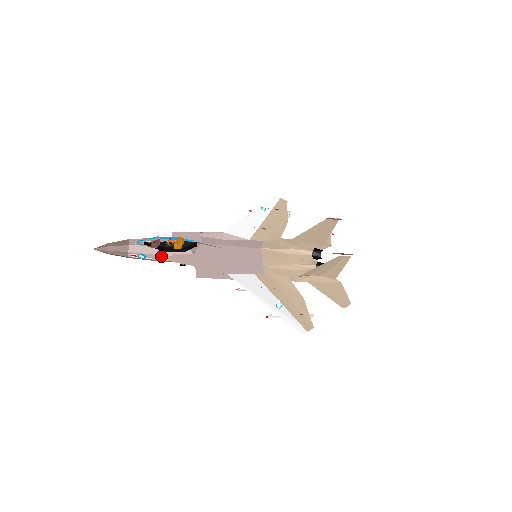
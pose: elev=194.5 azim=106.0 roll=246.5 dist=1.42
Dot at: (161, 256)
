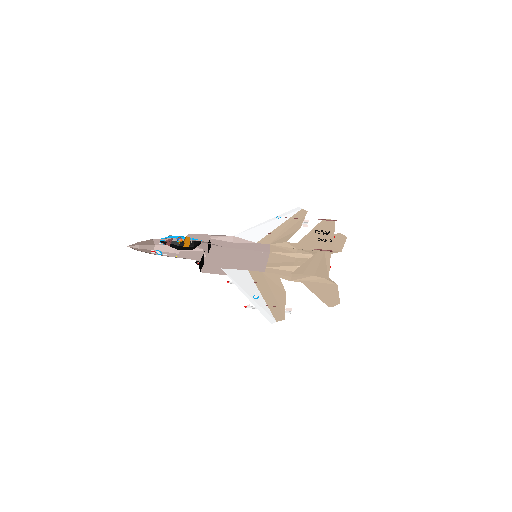
Dot at: occluded
